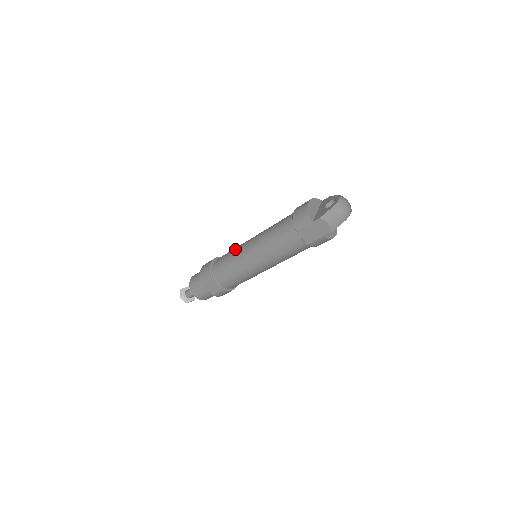
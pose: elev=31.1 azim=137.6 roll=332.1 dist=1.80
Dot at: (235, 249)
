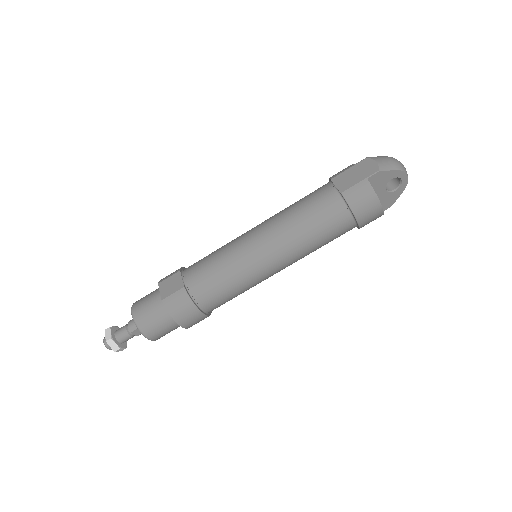
Dot at: occluded
